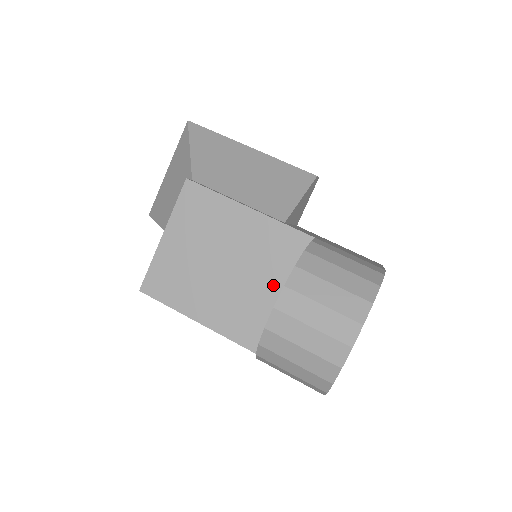
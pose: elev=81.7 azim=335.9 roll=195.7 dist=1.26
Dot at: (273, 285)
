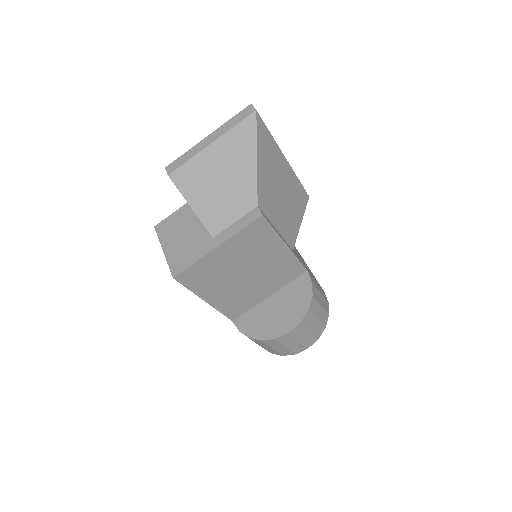
Dot at: (267, 289)
